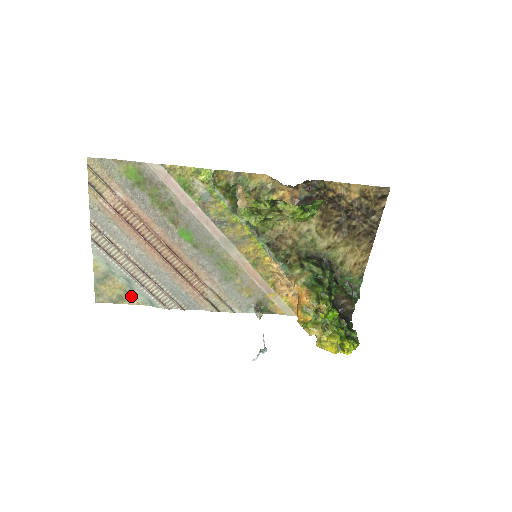
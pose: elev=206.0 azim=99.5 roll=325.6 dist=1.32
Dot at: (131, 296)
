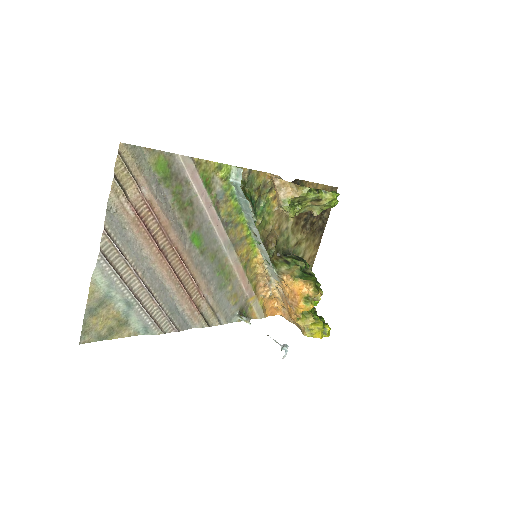
Dot at: (124, 326)
